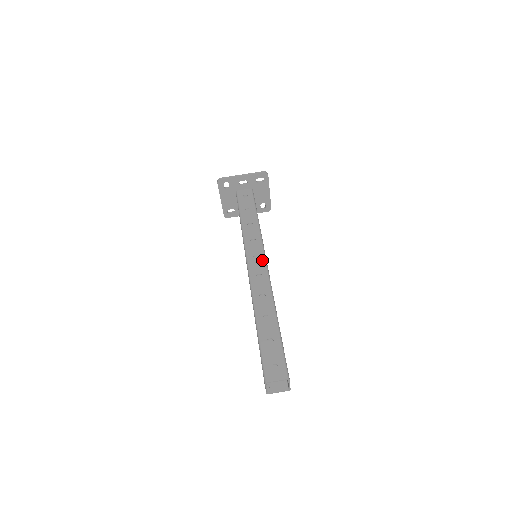
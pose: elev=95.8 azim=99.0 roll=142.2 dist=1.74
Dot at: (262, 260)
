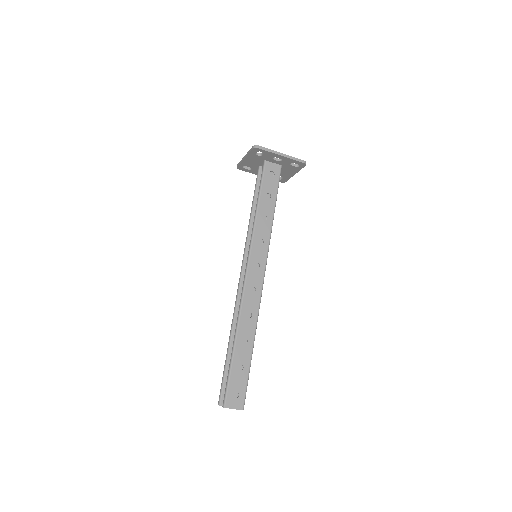
Dot at: (262, 271)
